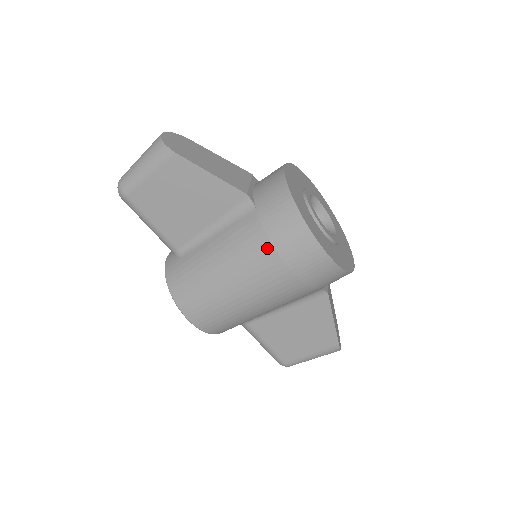
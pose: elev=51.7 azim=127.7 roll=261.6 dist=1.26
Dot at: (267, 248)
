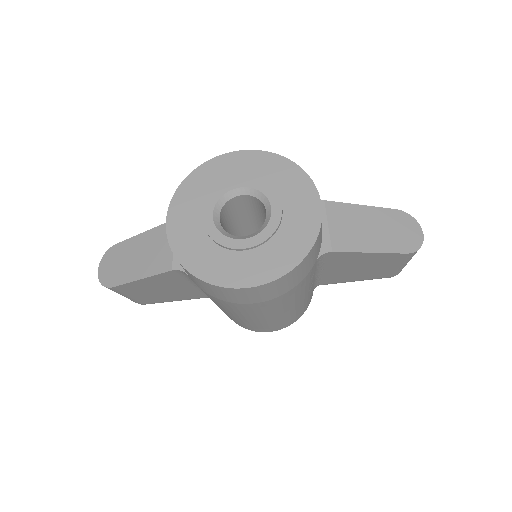
Dot at: (224, 302)
